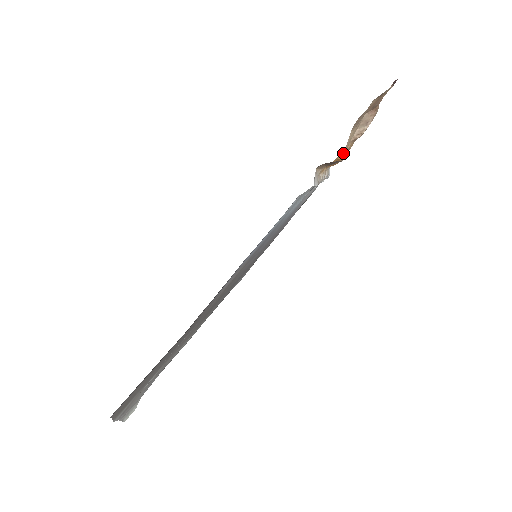
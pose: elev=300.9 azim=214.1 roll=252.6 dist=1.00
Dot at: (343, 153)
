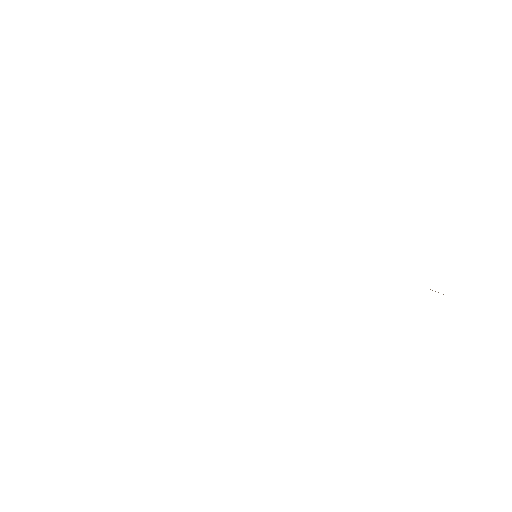
Dot at: occluded
